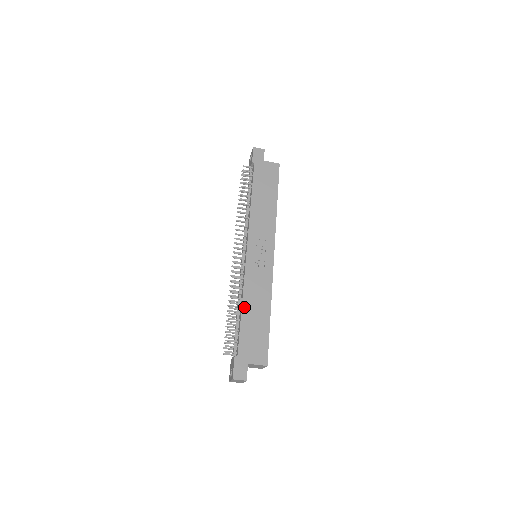
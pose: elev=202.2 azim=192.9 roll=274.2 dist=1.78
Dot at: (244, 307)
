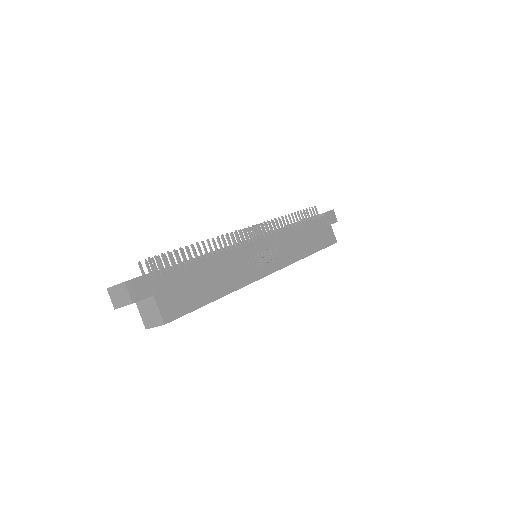
Dot at: (210, 260)
